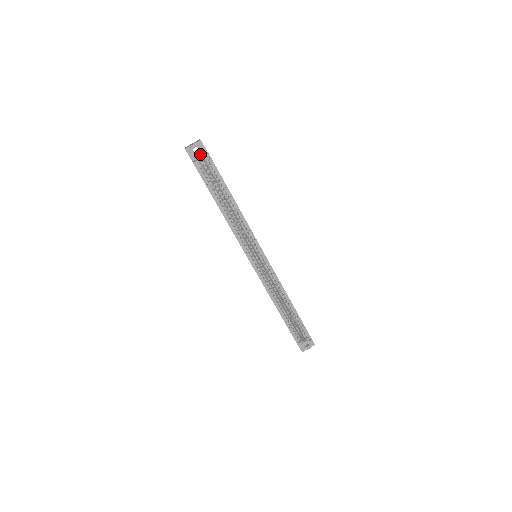
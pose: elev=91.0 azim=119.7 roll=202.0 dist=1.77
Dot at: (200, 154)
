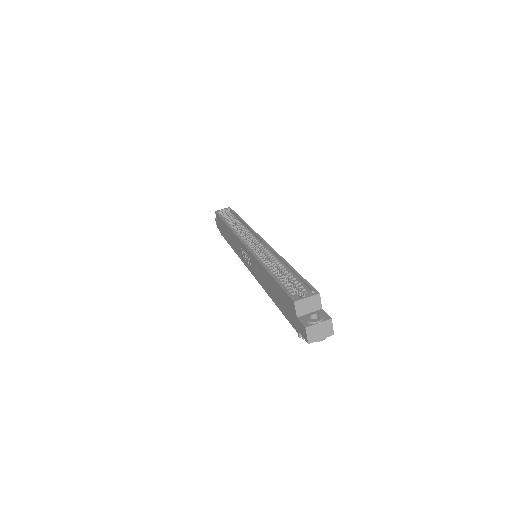
Dot at: occluded
